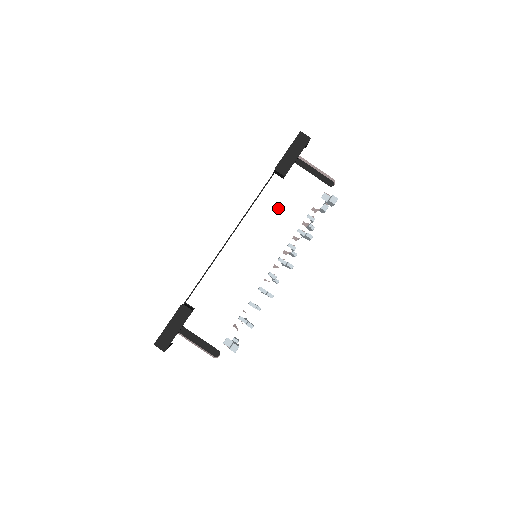
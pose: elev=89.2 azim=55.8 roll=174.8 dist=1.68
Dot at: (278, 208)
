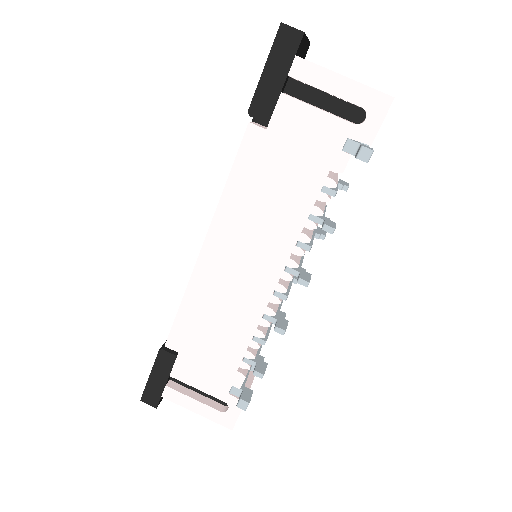
Dot at: (267, 185)
